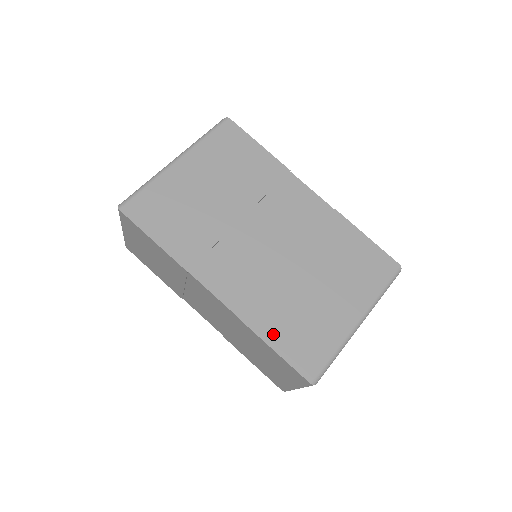
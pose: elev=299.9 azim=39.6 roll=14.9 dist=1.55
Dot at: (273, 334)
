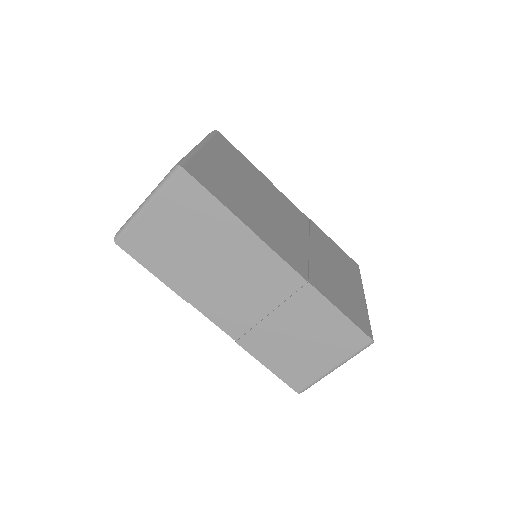
Dot at: (334, 299)
